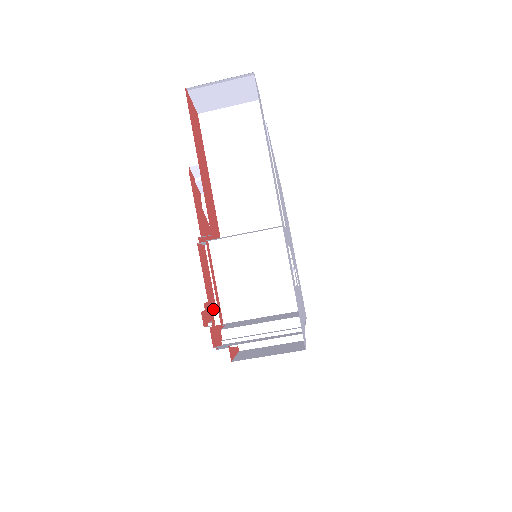
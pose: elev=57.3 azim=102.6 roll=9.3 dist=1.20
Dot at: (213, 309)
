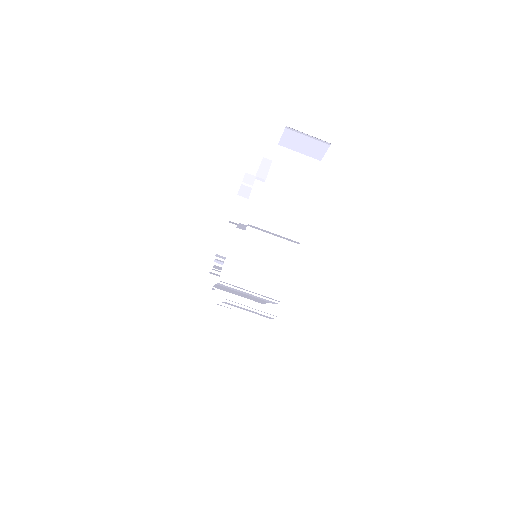
Dot at: occluded
